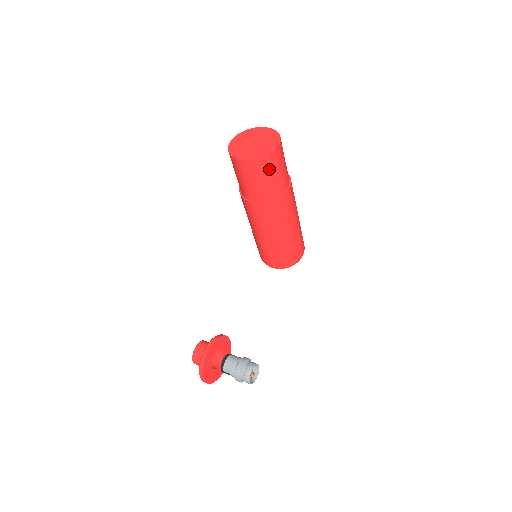
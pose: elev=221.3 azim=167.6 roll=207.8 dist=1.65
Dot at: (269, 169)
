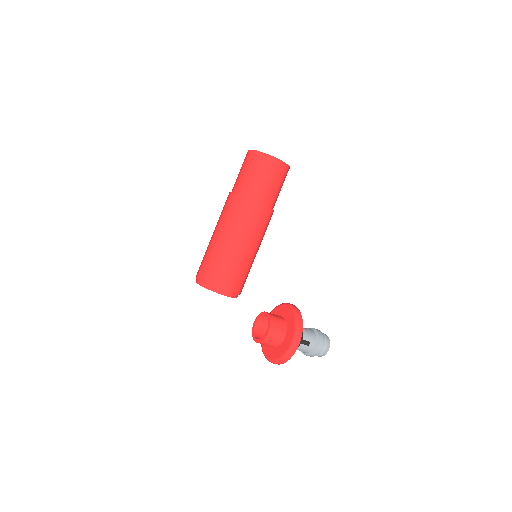
Dot at: (284, 180)
